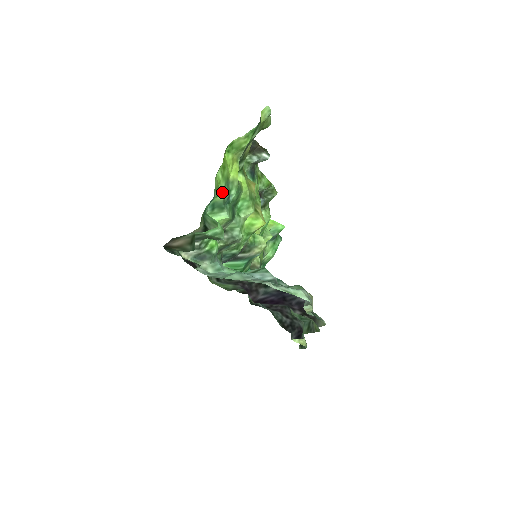
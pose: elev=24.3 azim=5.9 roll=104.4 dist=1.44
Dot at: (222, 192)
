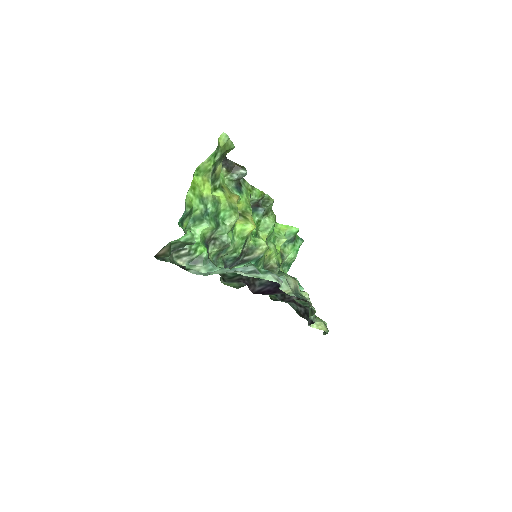
Dot at: (197, 207)
